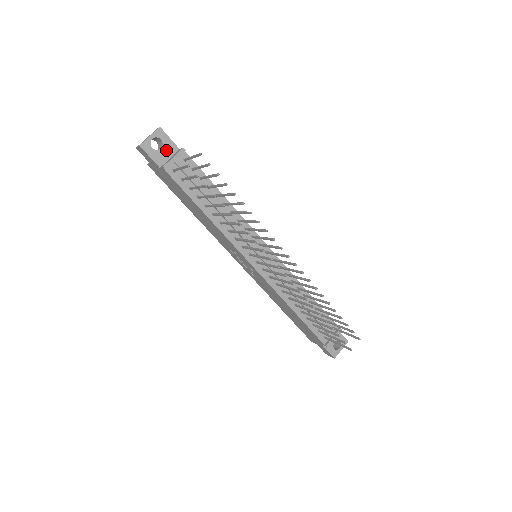
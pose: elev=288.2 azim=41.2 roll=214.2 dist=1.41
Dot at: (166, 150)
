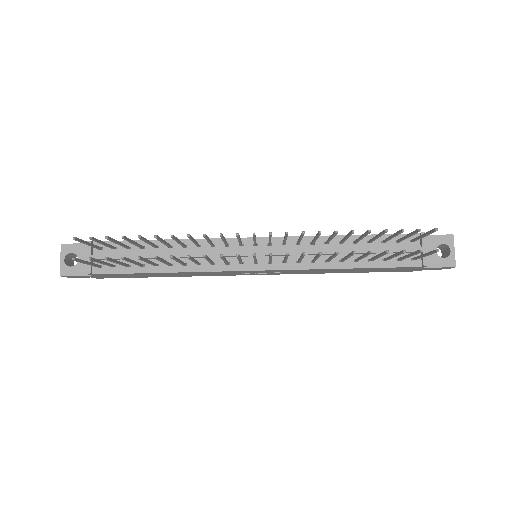
Dot at: (83, 256)
